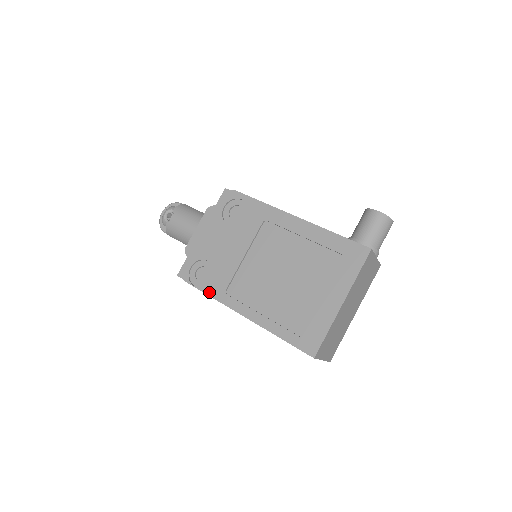
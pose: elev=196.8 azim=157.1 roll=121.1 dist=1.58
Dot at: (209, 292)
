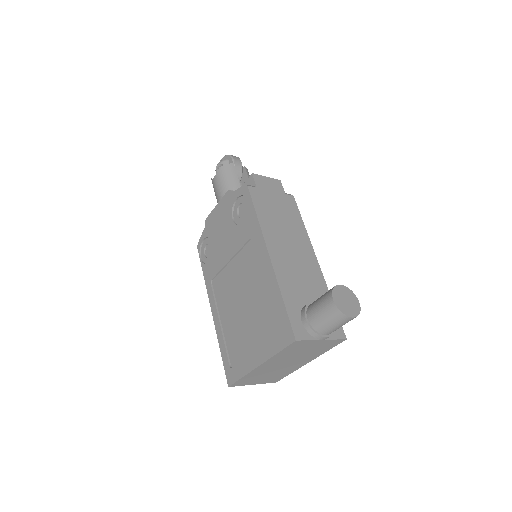
Dot at: (204, 272)
